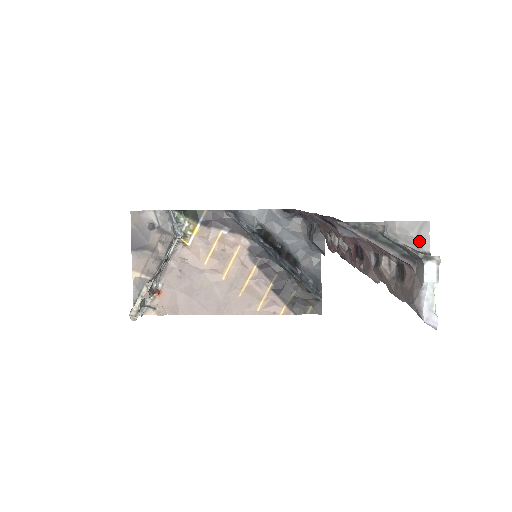
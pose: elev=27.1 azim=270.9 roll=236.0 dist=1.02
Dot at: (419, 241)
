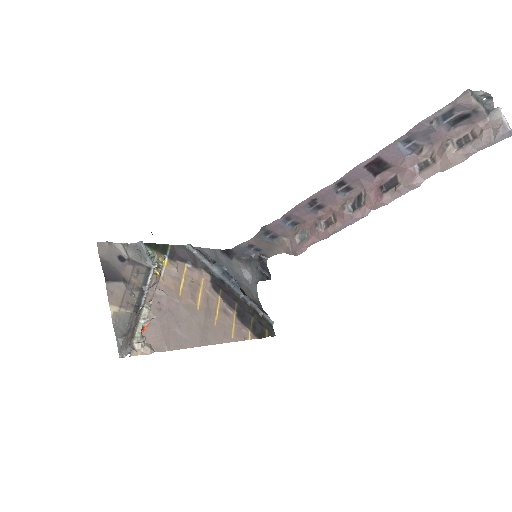
Dot at: occluded
